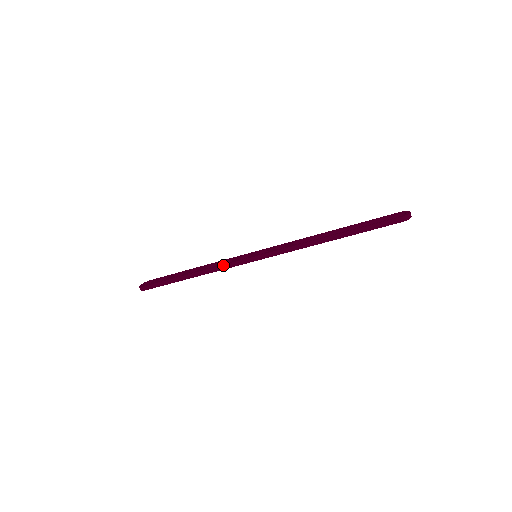
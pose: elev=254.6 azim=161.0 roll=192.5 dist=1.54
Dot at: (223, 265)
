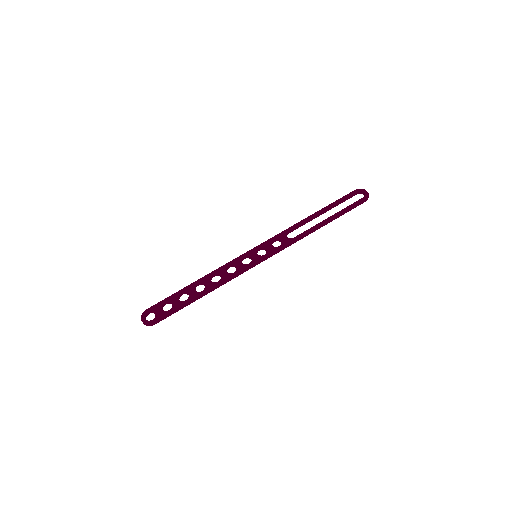
Dot at: (234, 276)
